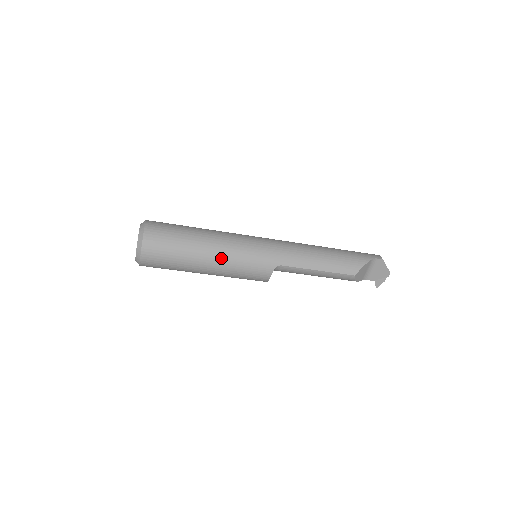
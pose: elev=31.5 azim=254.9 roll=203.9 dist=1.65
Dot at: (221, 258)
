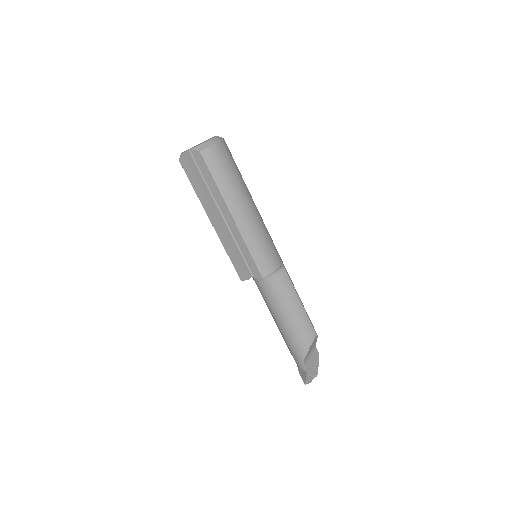
Dot at: (258, 214)
